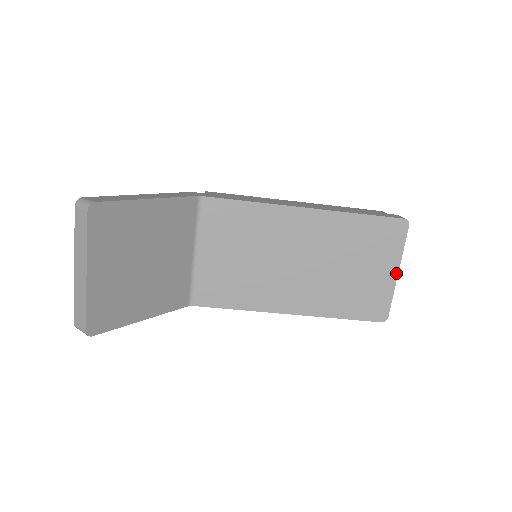
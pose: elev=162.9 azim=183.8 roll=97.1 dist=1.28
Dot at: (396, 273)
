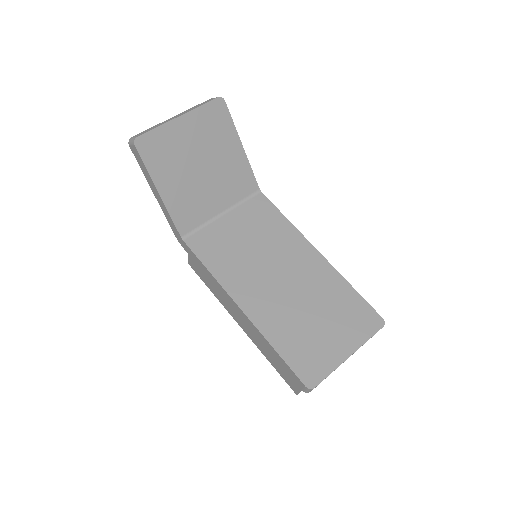
Dot at: (349, 354)
